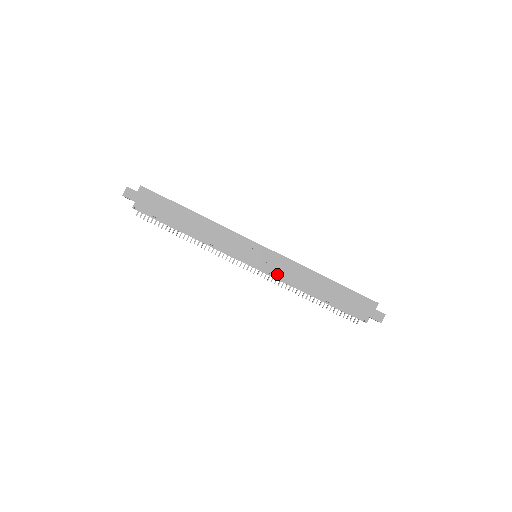
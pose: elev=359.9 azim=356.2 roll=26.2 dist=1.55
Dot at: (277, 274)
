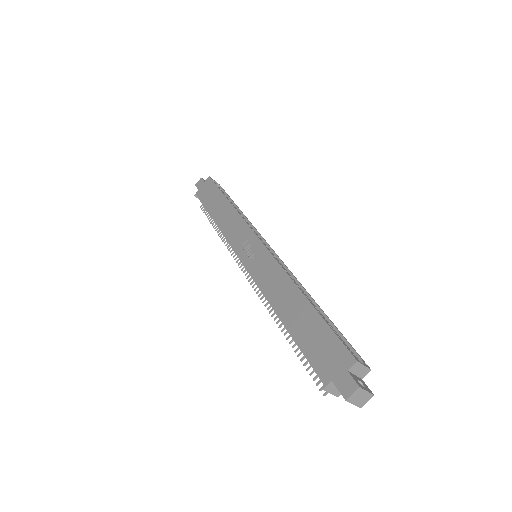
Dot at: (256, 277)
